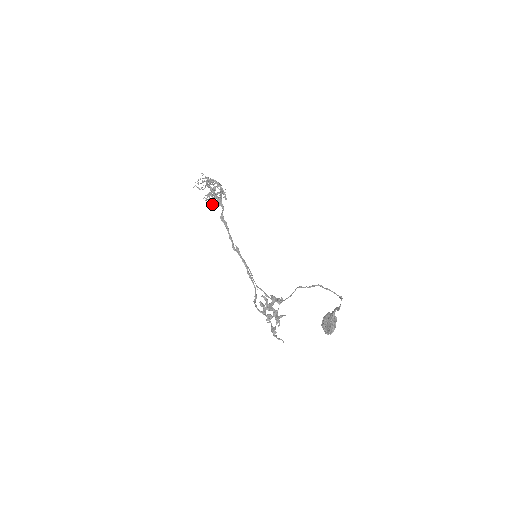
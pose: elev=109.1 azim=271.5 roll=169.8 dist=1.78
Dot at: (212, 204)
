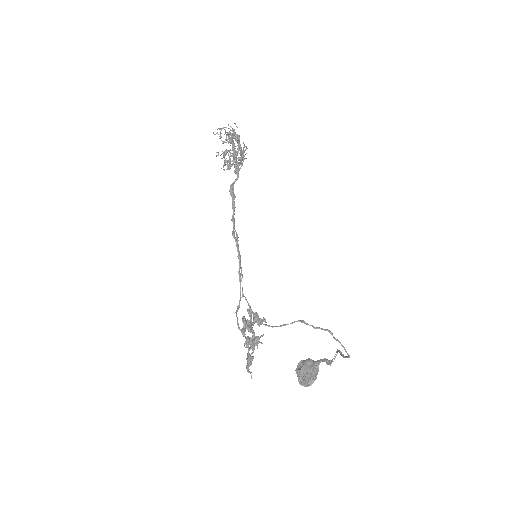
Dot at: occluded
